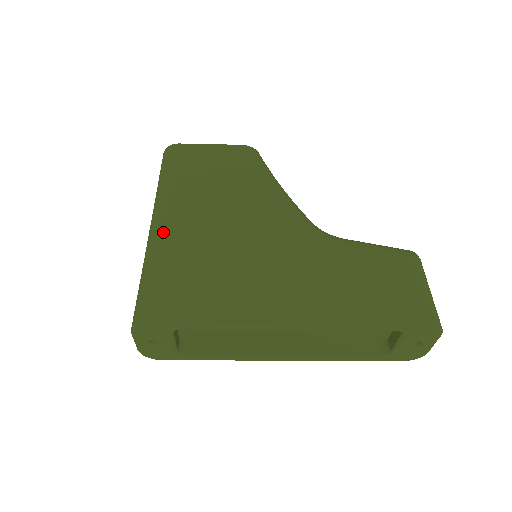
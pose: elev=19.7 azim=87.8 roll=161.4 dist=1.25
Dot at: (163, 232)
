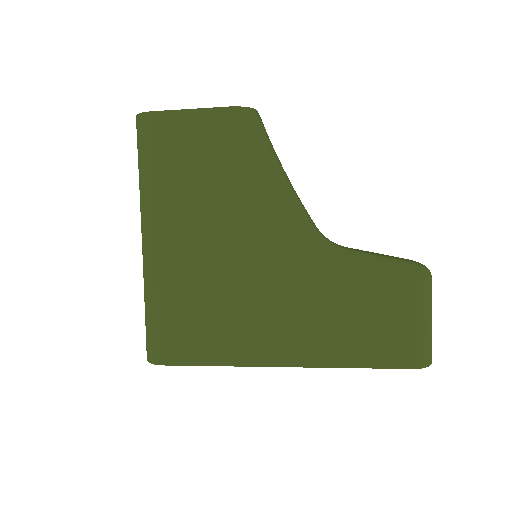
Dot at: (154, 260)
